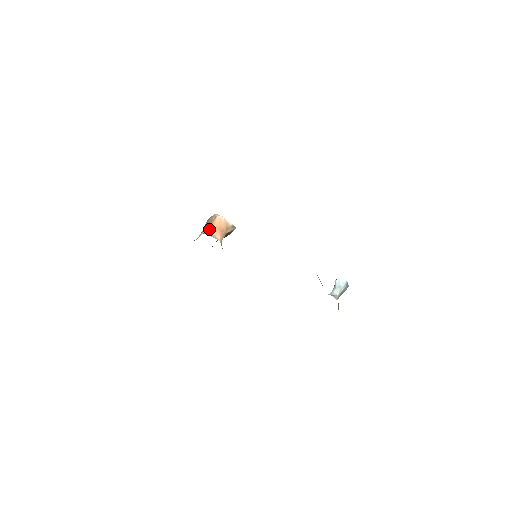
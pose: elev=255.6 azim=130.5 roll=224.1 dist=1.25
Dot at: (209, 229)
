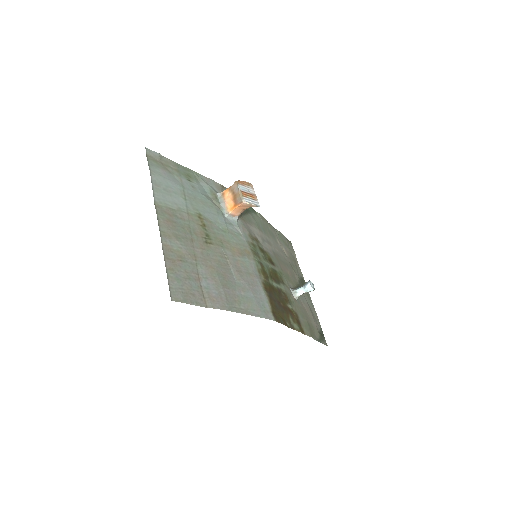
Dot at: (231, 209)
